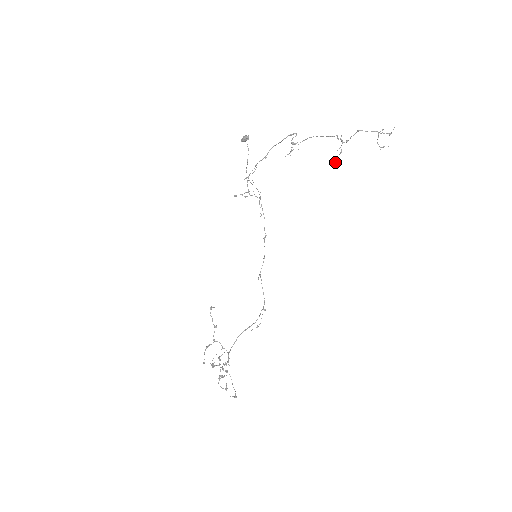
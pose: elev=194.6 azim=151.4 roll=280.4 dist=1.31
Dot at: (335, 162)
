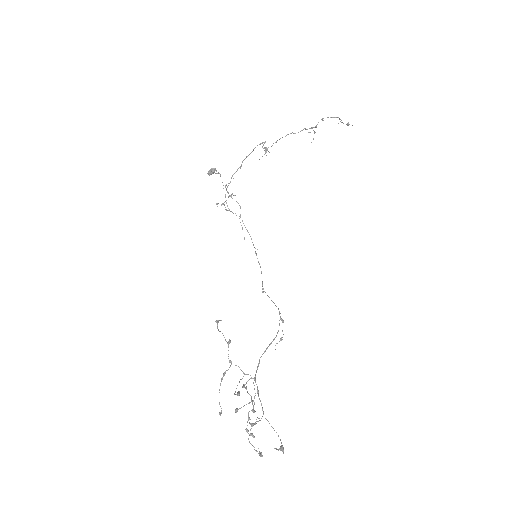
Dot at: (313, 138)
